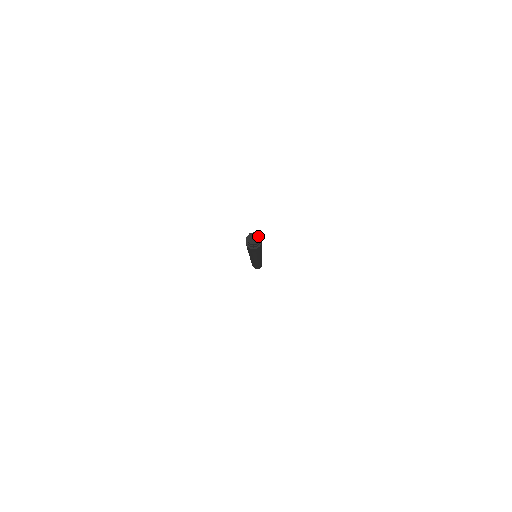
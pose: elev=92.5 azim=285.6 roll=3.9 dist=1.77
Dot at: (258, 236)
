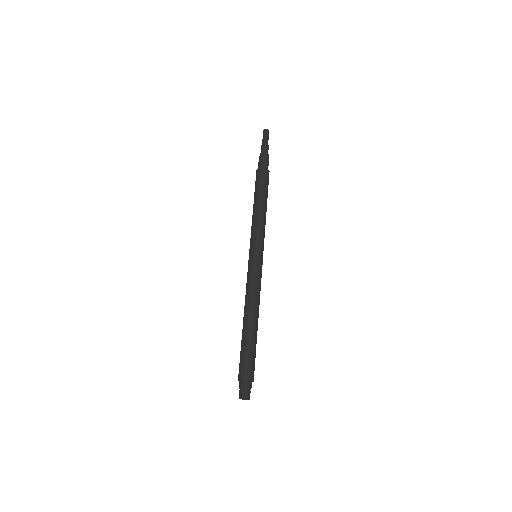
Dot at: occluded
